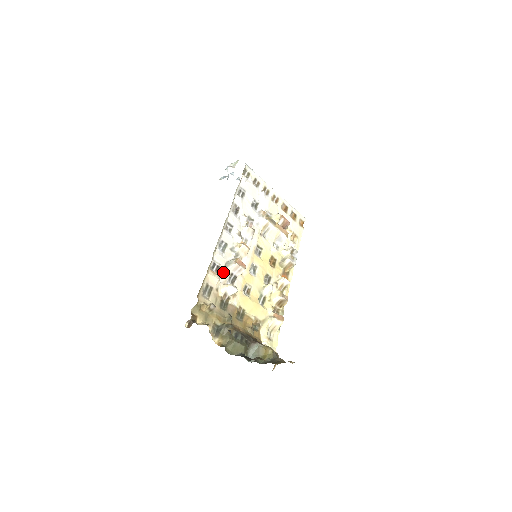
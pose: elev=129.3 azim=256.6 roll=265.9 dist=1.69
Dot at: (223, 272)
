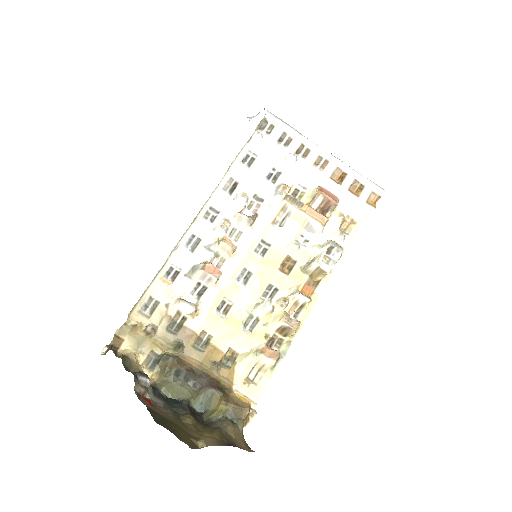
Dot at: (185, 280)
